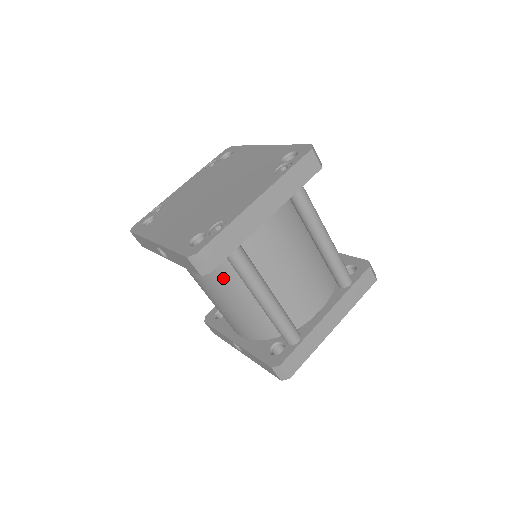
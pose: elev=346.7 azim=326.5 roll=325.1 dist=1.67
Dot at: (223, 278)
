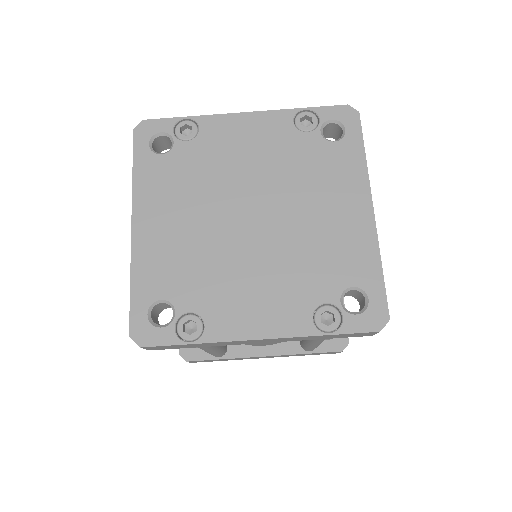
Dot at: occluded
